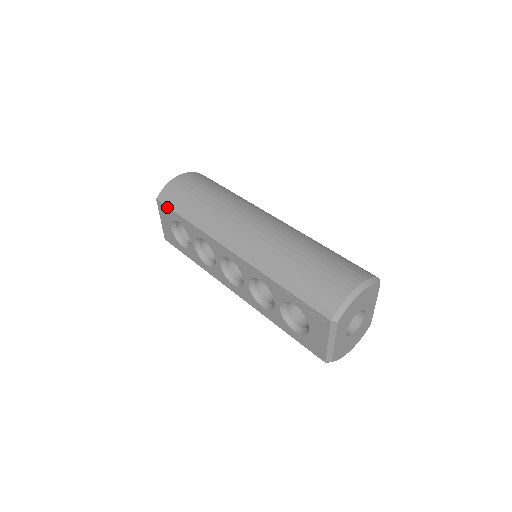
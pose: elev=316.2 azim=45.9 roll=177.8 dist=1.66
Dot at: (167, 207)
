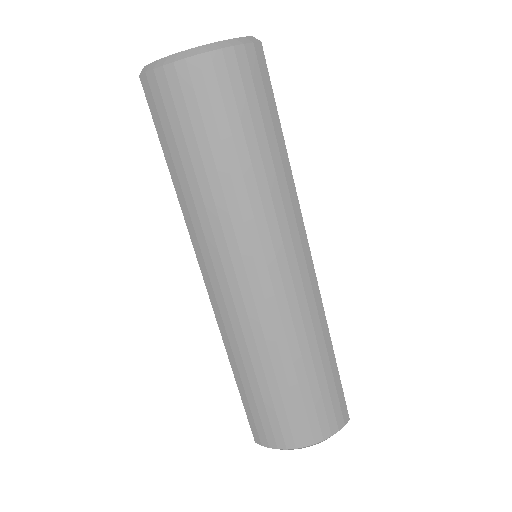
Dot at: occluded
